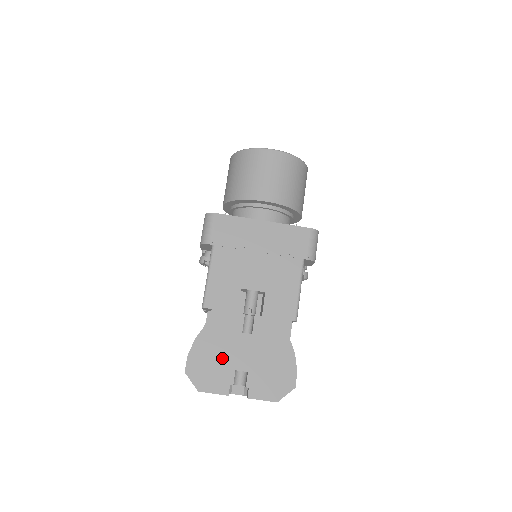
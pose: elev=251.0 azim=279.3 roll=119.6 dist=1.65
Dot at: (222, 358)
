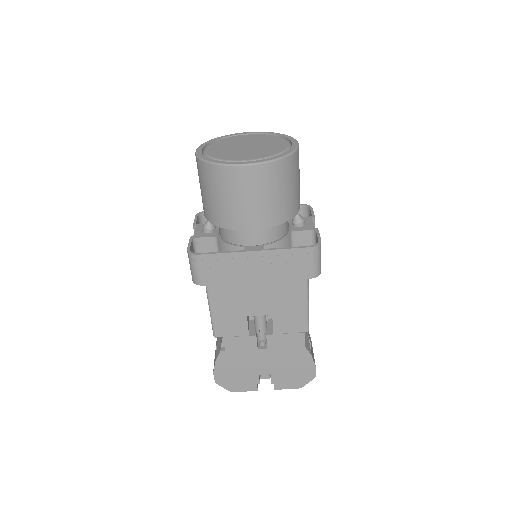
Dot at: (244, 369)
